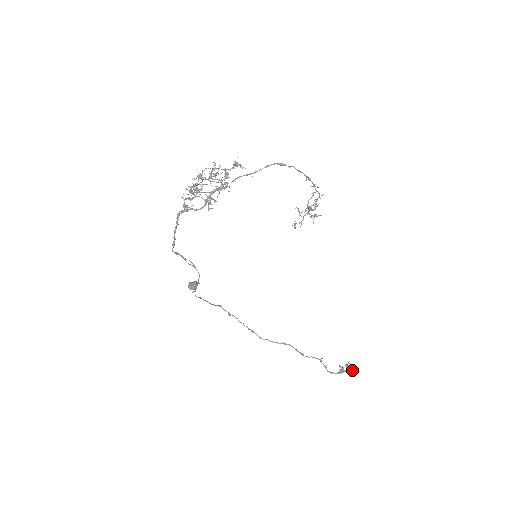
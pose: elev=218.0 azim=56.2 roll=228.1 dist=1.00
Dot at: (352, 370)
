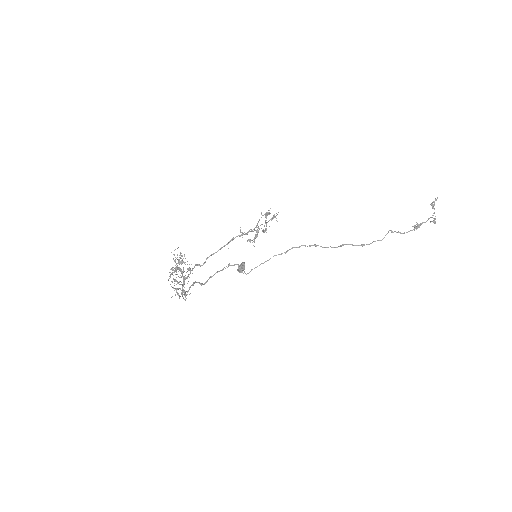
Dot at: occluded
